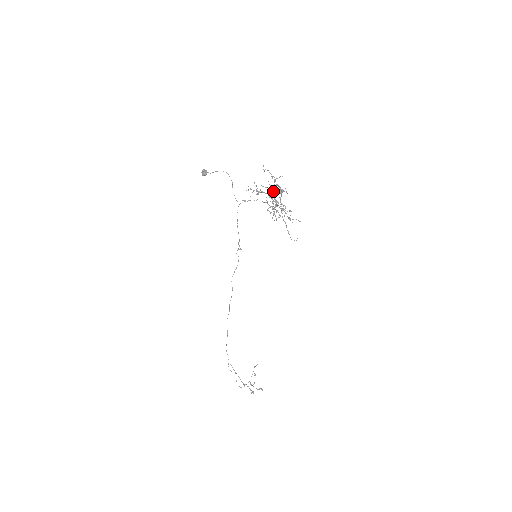
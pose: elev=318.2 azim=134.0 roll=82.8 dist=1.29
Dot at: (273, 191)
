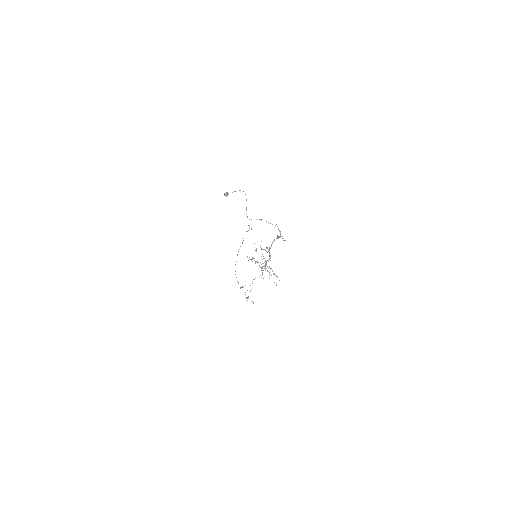
Dot at: (267, 252)
